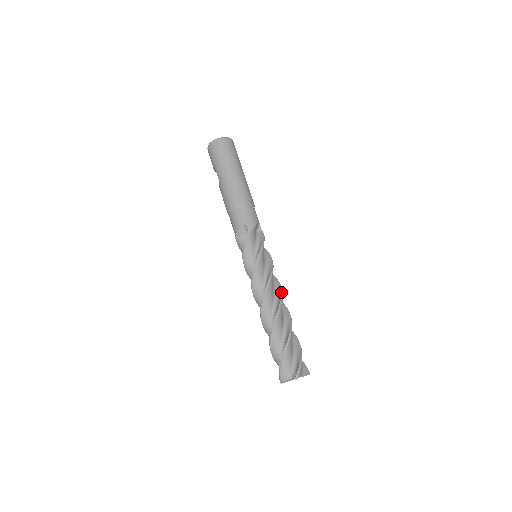
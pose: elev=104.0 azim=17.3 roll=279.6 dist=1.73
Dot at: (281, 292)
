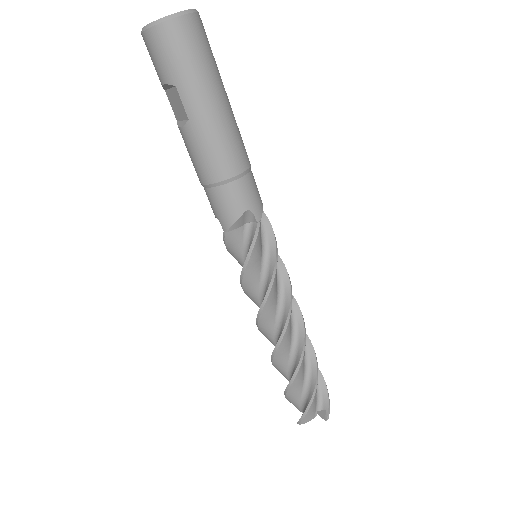
Dot at: (299, 308)
